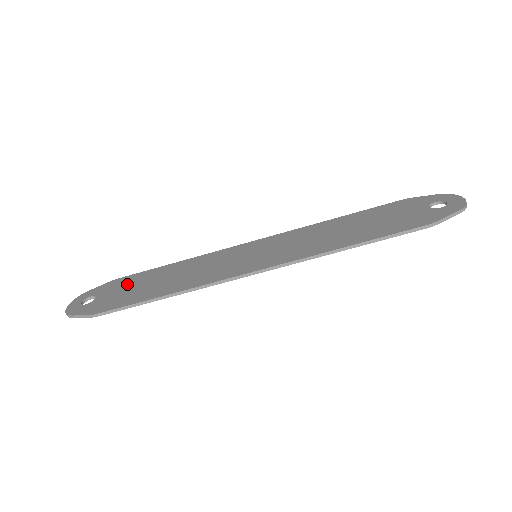
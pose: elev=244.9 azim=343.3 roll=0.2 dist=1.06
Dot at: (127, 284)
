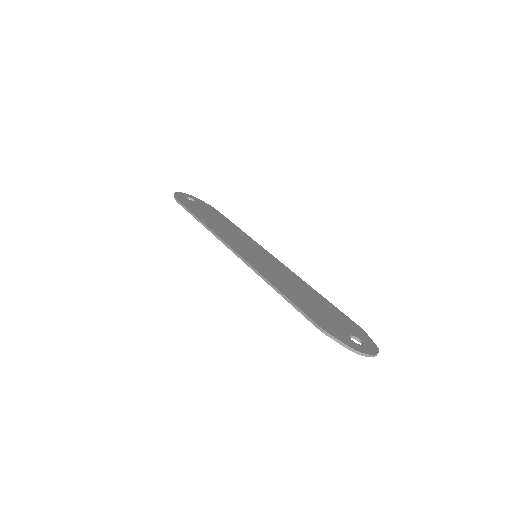
Dot at: (210, 211)
